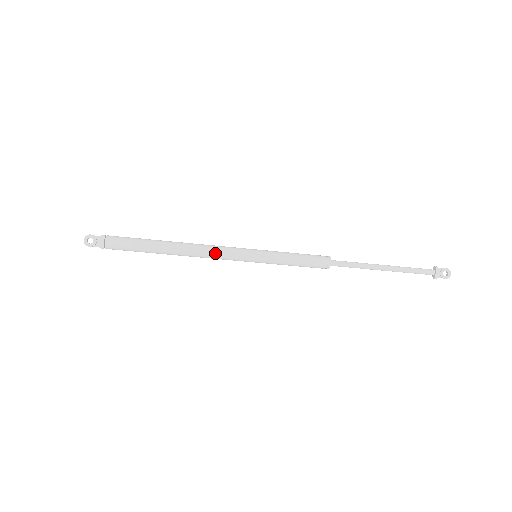
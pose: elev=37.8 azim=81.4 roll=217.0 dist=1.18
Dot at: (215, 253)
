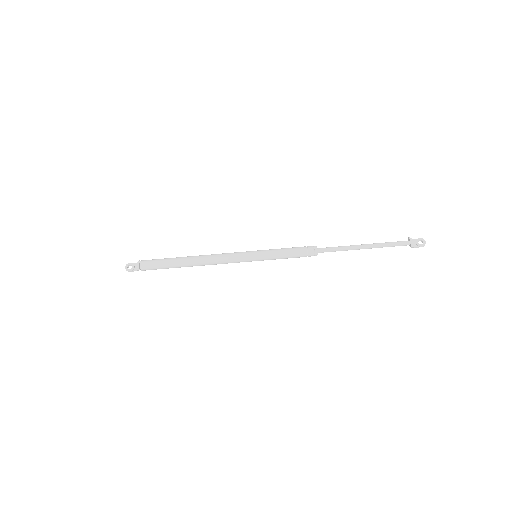
Dot at: (222, 257)
